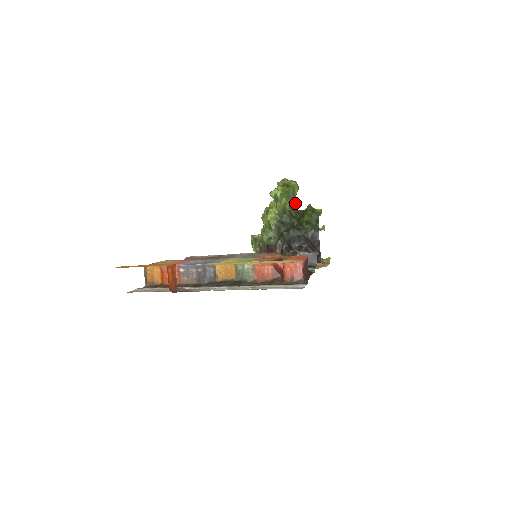
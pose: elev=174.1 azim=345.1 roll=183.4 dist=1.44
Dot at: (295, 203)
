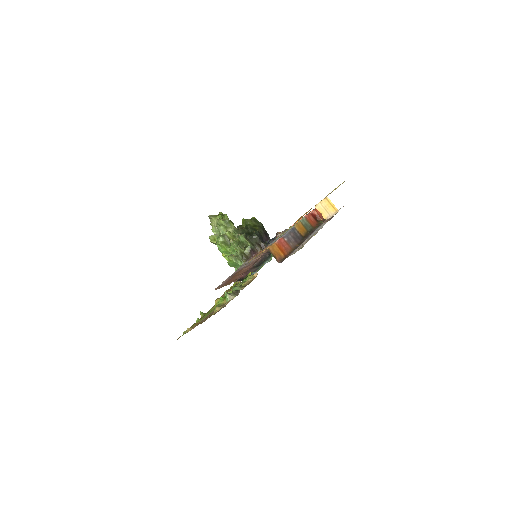
Dot at: occluded
